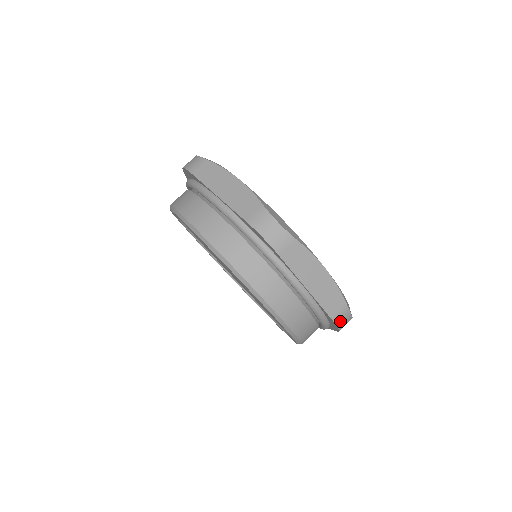
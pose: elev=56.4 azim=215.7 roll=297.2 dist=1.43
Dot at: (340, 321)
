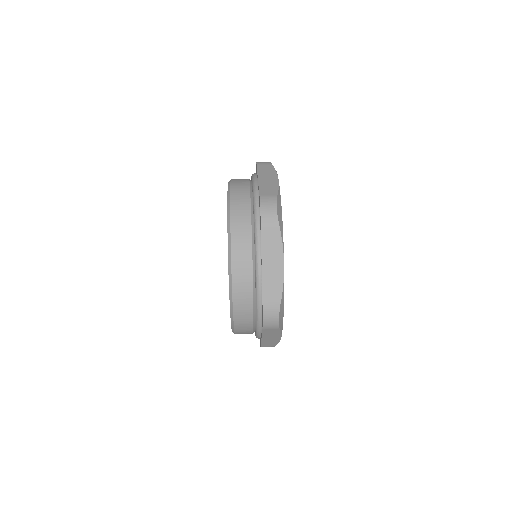
Dot at: (268, 313)
